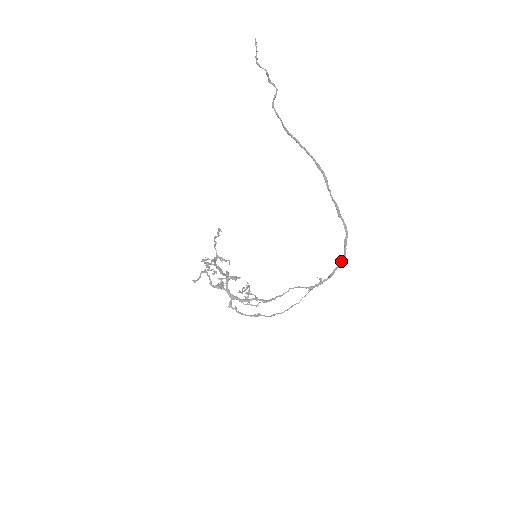
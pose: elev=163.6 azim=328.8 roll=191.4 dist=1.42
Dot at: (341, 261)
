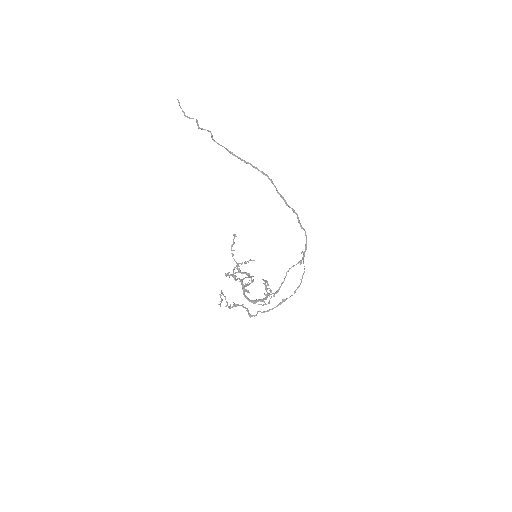
Dot at: (305, 234)
